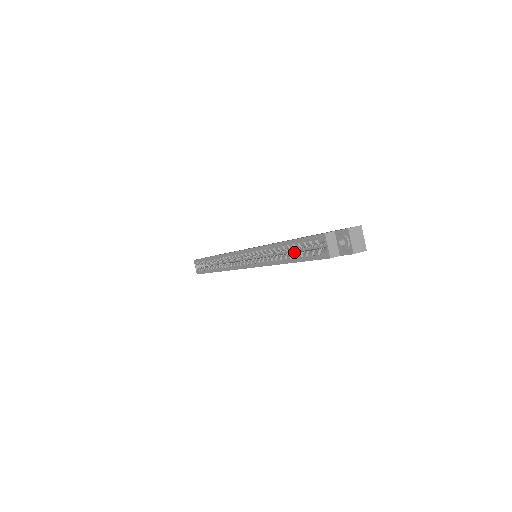
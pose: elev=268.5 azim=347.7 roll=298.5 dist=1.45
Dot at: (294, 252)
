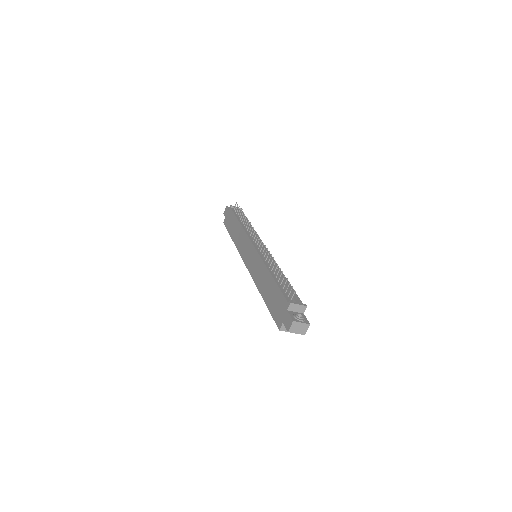
Dot at: occluded
